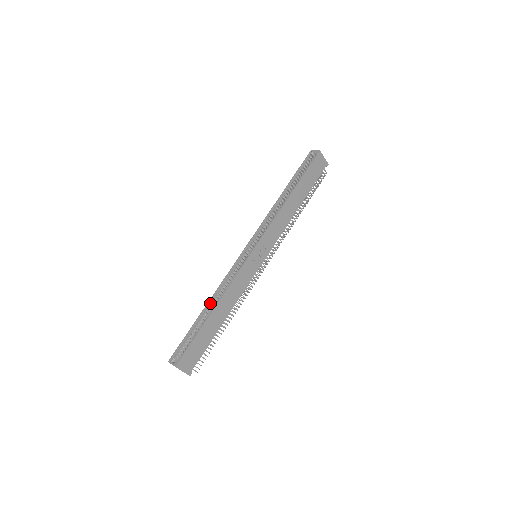
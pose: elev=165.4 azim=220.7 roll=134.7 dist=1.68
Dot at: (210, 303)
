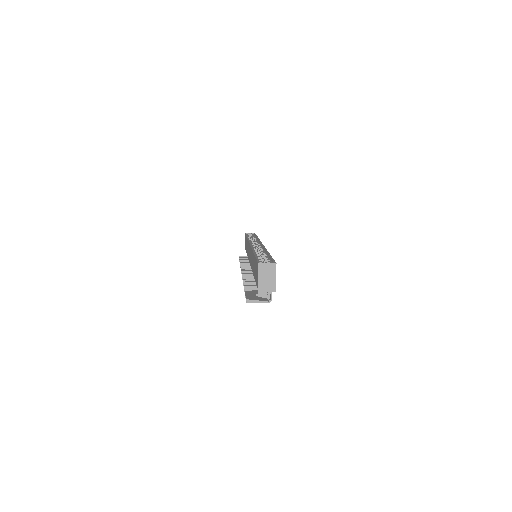
Dot at: occluded
